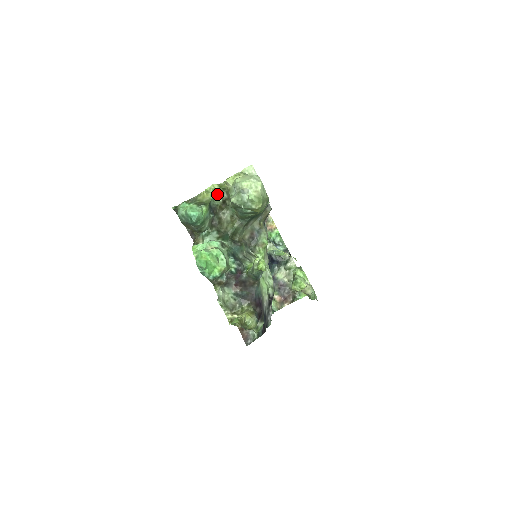
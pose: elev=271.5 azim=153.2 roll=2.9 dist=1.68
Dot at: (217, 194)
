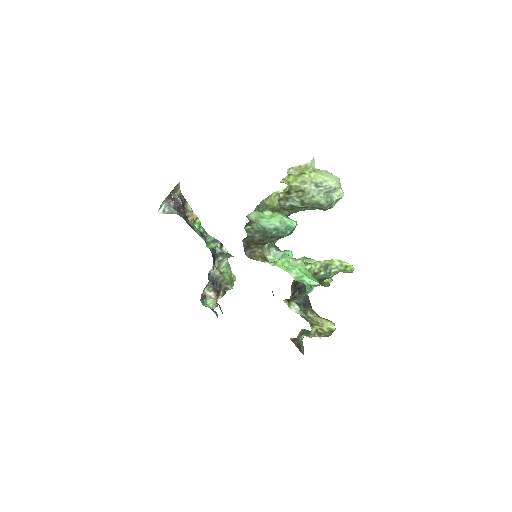
Dot at: occluded
